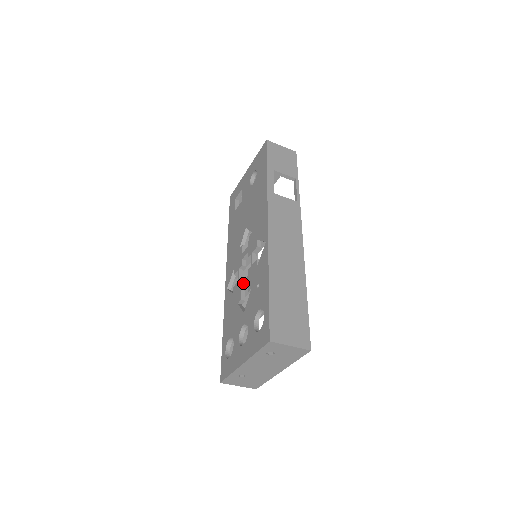
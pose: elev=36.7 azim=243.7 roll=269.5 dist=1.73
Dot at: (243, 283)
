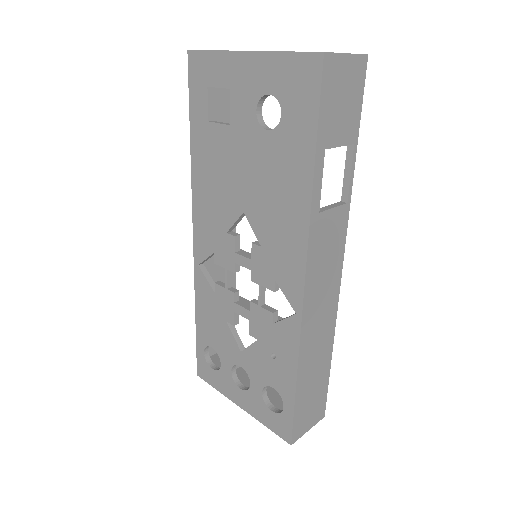
Dot at: (239, 309)
